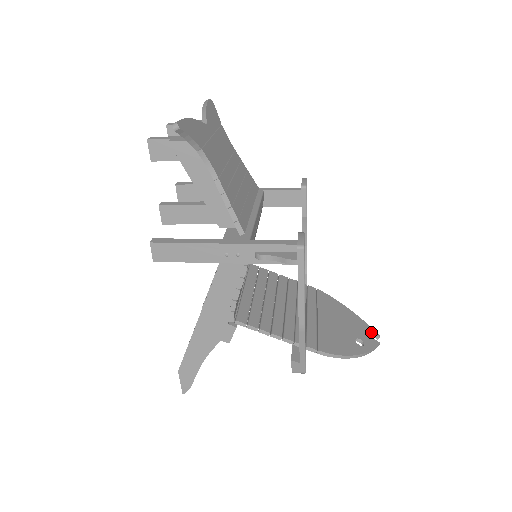
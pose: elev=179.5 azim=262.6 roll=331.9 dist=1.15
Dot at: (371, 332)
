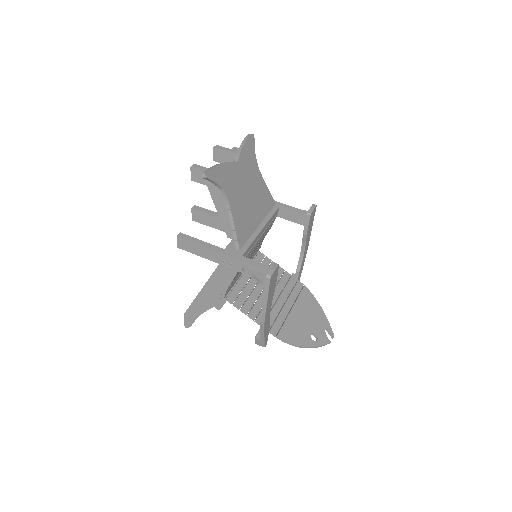
Dot at: (329, 331)
